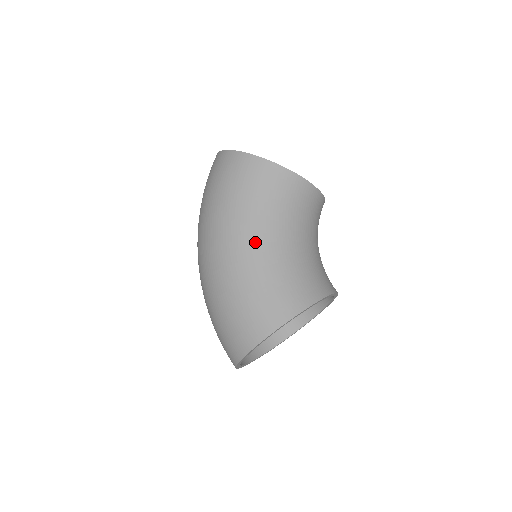
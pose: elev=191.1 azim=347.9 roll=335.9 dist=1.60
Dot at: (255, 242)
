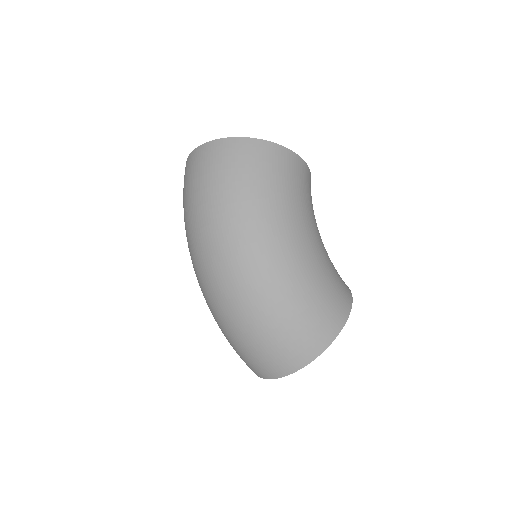
Dot at: (309, 238)
